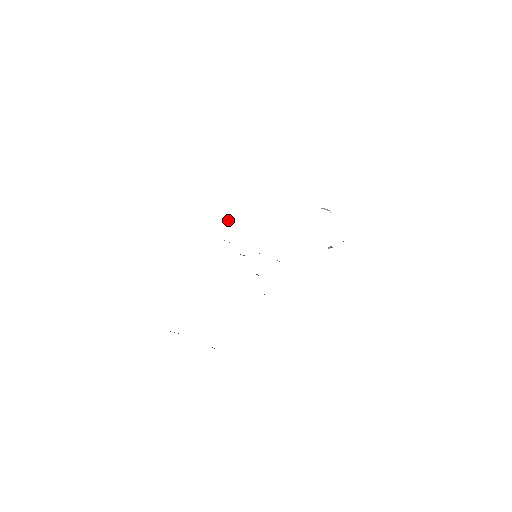
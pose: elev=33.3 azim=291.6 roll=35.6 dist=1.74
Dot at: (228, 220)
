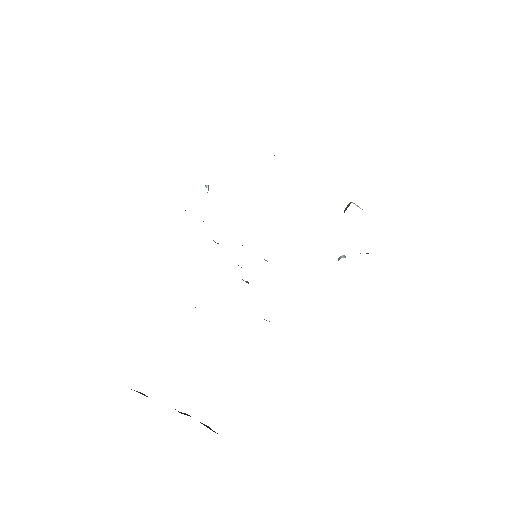
Dot at: (208, 187)
